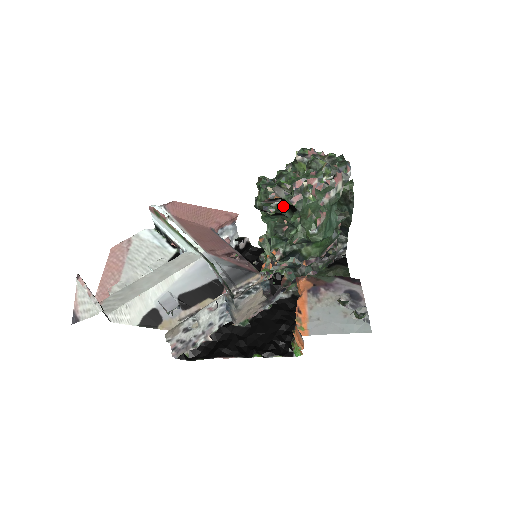
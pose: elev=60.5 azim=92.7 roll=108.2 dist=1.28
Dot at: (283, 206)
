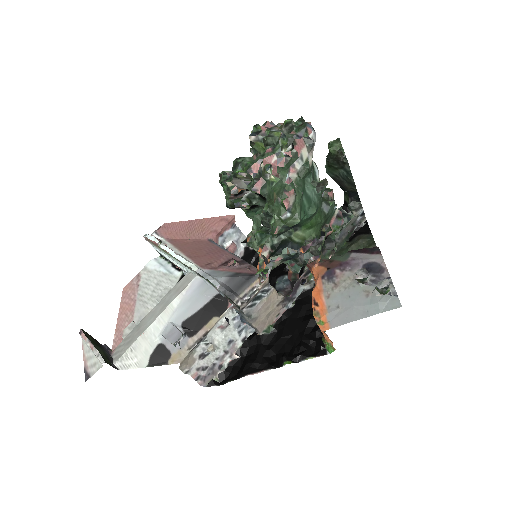
Dot at: (253, 197)
